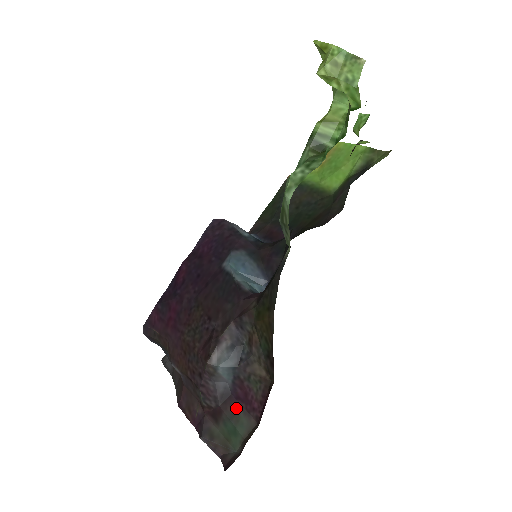
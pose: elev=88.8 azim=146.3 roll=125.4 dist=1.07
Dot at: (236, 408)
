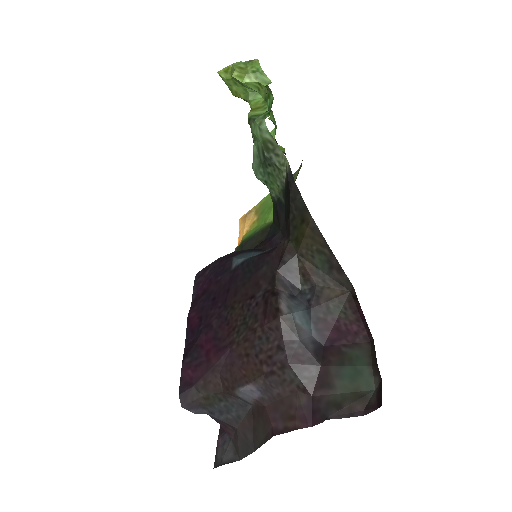
Dot at: (339, 351)
